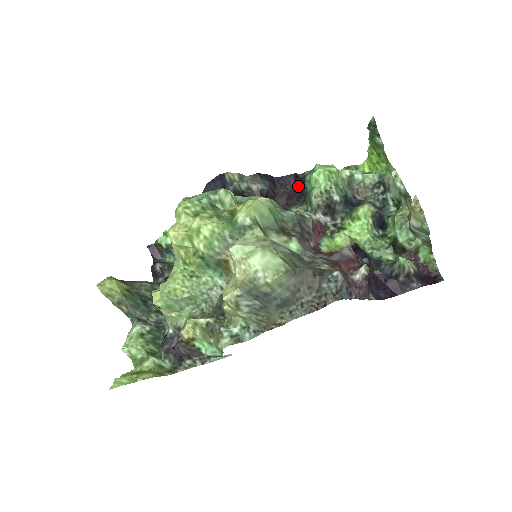
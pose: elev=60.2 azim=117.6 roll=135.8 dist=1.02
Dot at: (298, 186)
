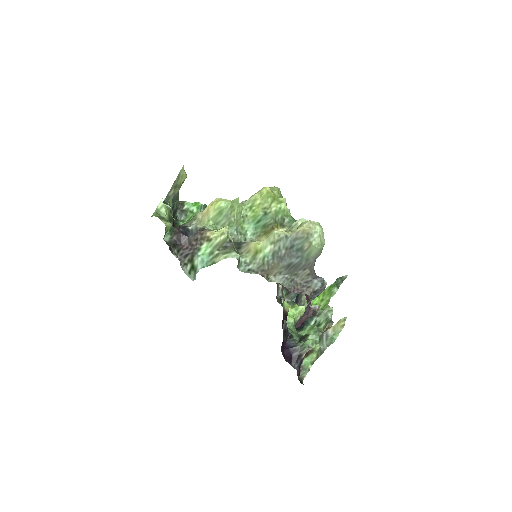
Dot at: occluded
